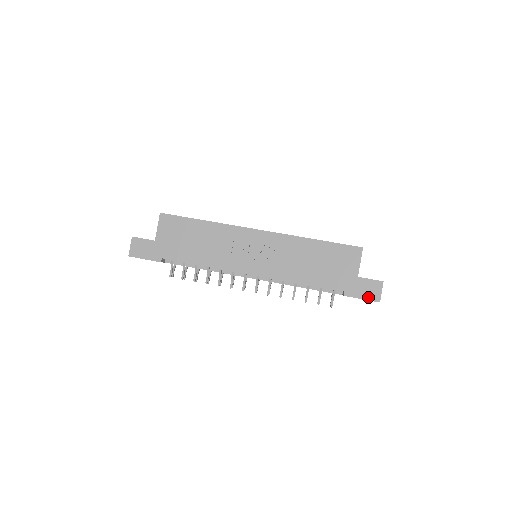
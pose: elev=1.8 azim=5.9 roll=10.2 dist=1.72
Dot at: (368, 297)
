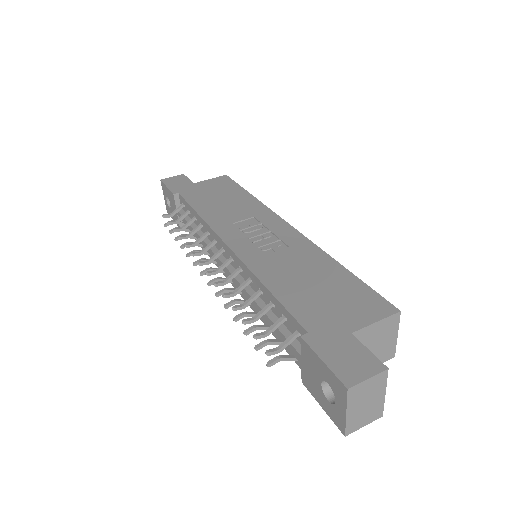
Dot at: (336, 366)
